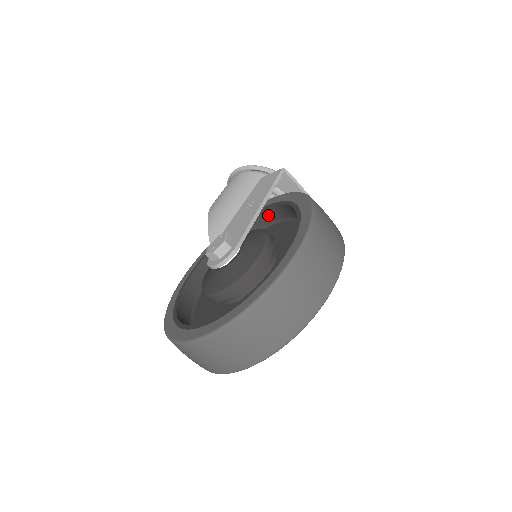
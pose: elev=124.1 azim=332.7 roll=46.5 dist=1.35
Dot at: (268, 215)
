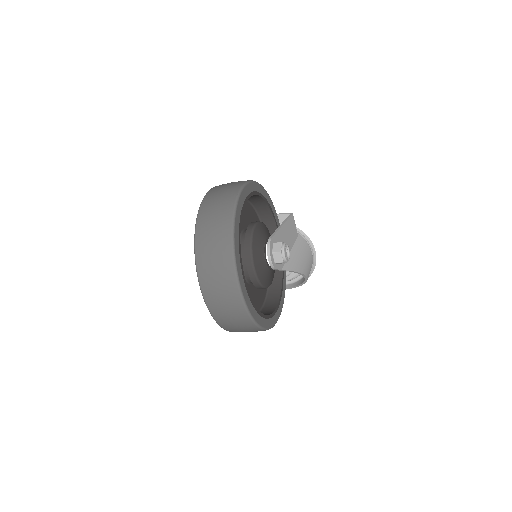
Dot at: occluded
